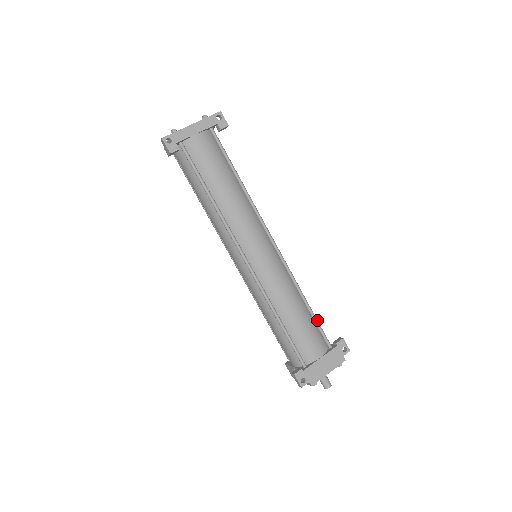
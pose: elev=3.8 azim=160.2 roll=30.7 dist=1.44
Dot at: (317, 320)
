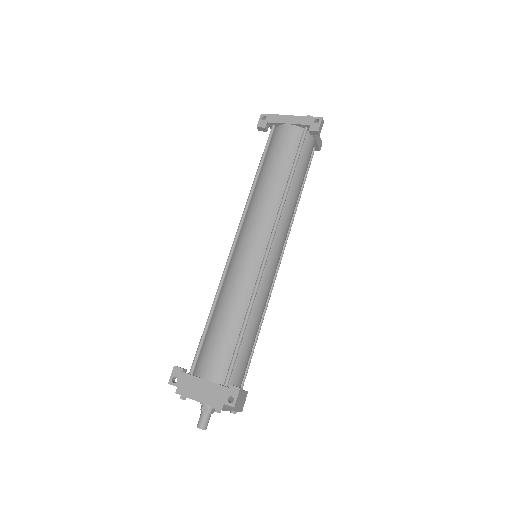
Dot at: (238, 348)
